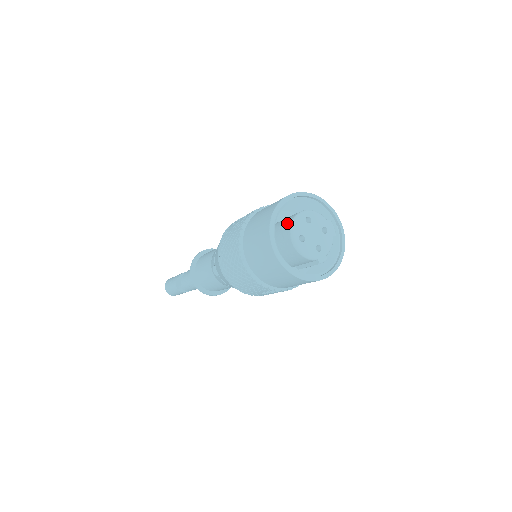
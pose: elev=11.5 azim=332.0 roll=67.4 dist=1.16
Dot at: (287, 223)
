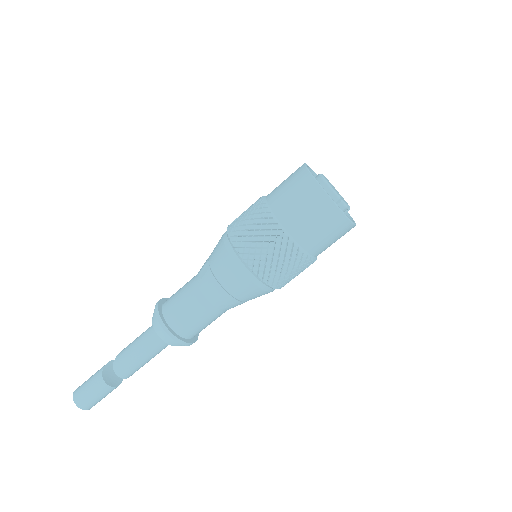
Dot at: occluded
